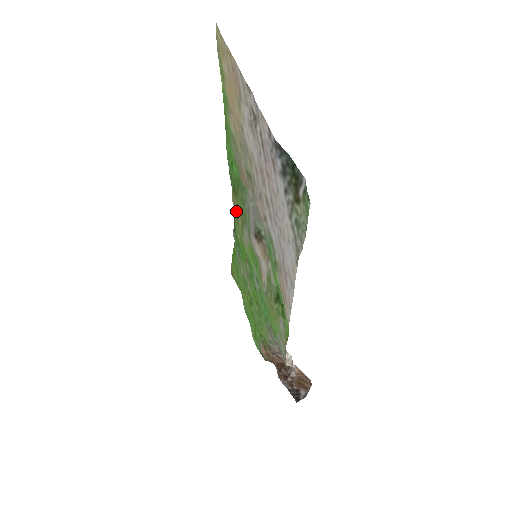
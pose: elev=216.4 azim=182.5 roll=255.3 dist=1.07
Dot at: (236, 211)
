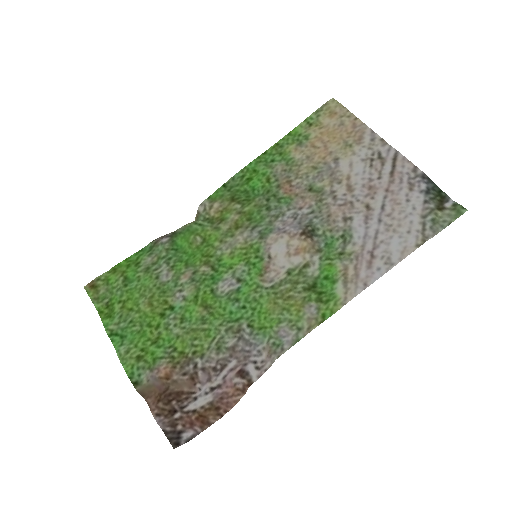
Dot at: (218, 216)
